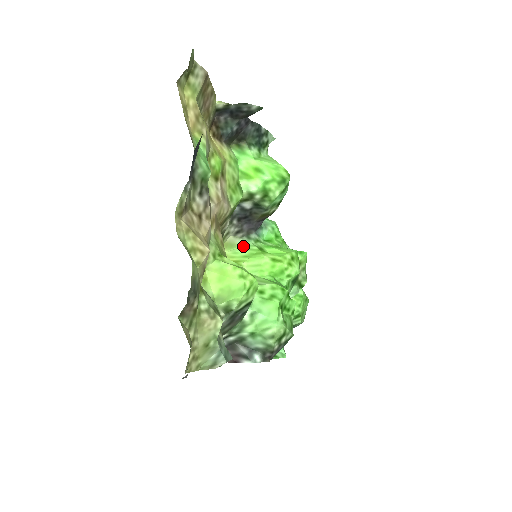
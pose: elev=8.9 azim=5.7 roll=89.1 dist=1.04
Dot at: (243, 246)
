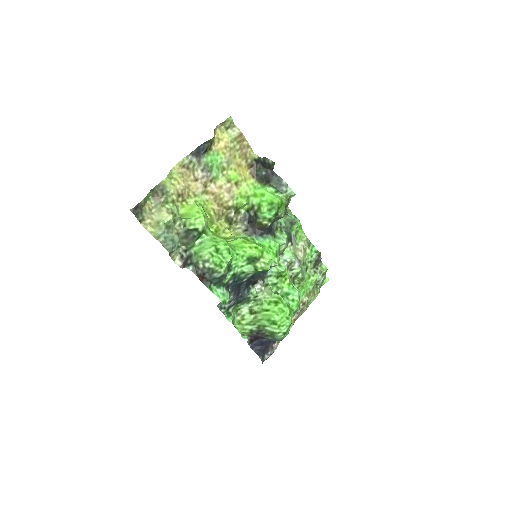
Dot at: (242, 237)
